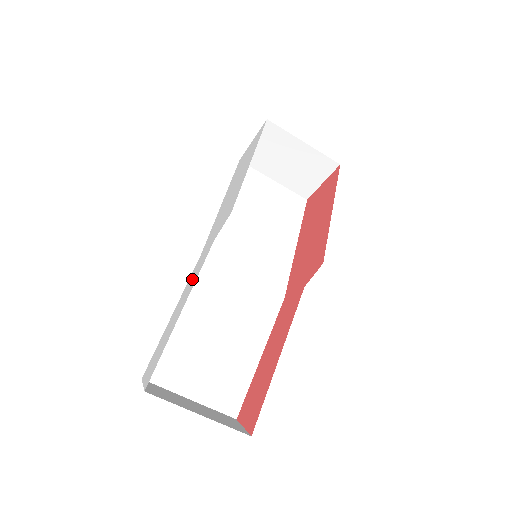
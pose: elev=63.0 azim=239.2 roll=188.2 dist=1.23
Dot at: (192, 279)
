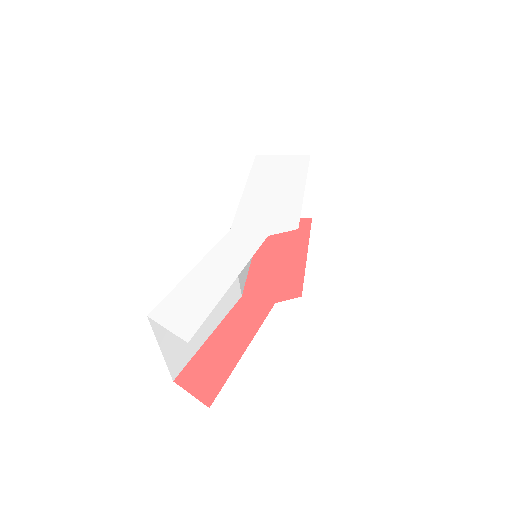
Dot at: (231, 253)
